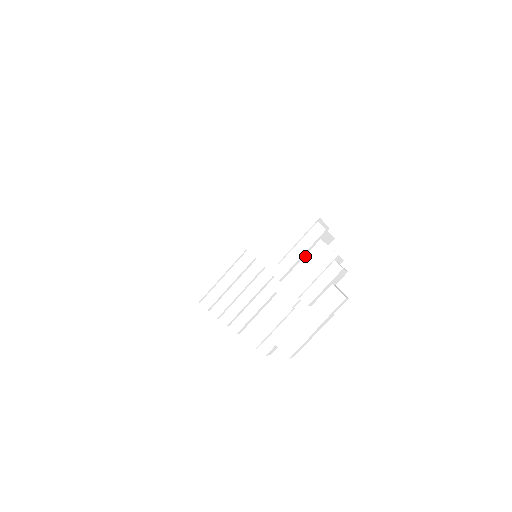
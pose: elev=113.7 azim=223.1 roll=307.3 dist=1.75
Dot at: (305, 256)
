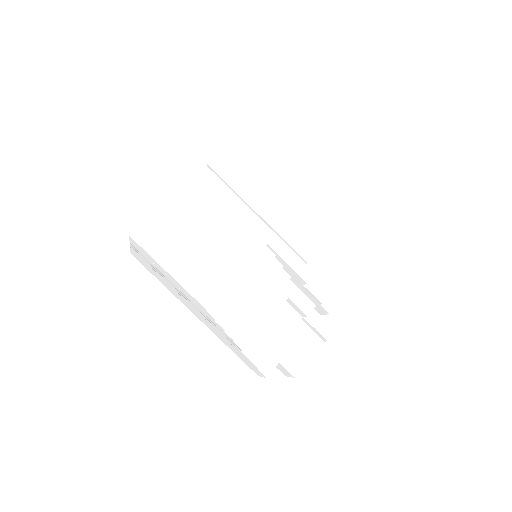
Dot at: occluded
